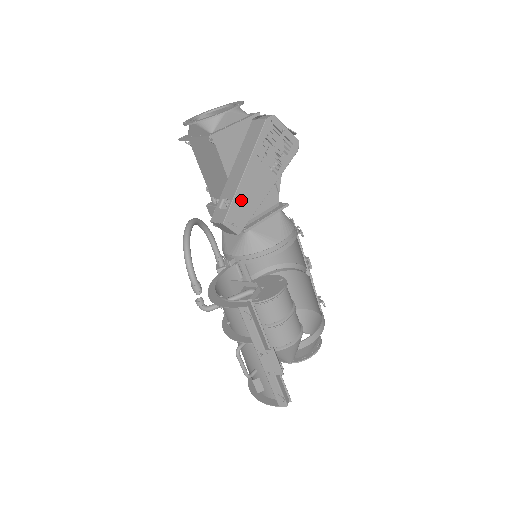
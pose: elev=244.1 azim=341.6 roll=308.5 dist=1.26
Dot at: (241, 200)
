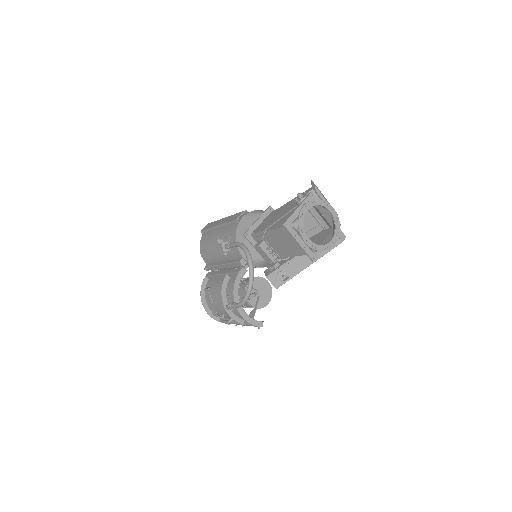
Dot at: occluded
